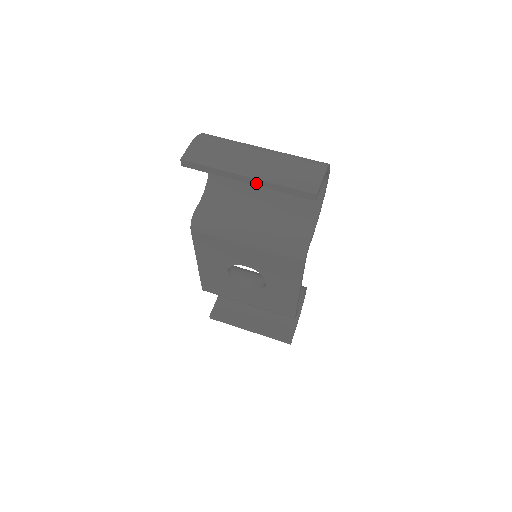
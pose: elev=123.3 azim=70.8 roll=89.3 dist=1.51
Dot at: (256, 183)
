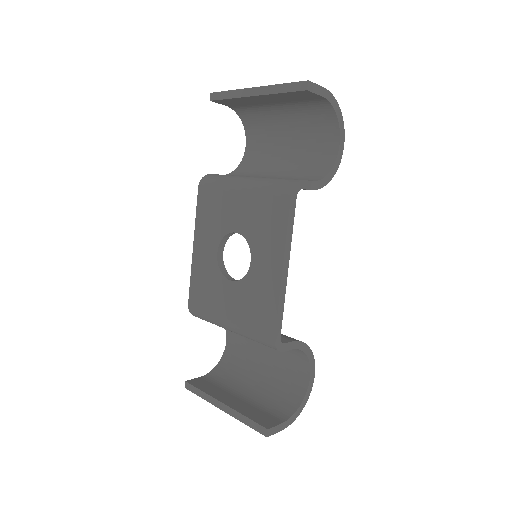
Dot at: (260, 92)
